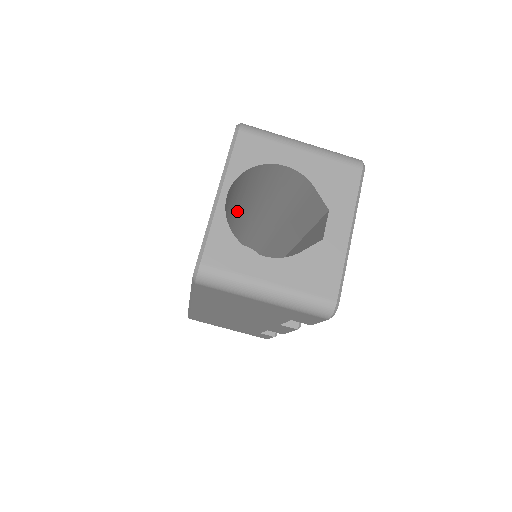
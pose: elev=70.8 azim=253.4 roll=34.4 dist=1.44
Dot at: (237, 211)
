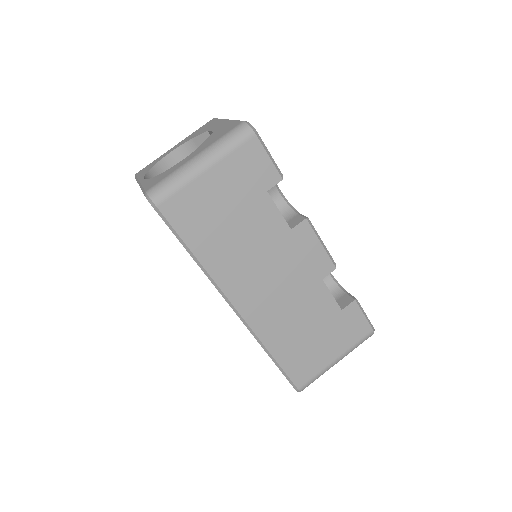
Dot at: occluded
